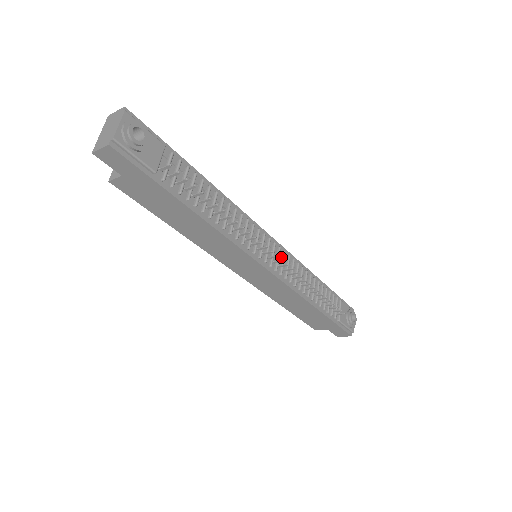
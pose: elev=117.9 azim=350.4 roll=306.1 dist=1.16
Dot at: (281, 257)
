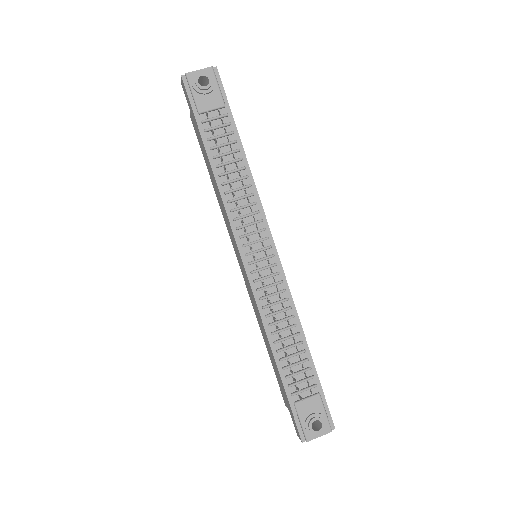
Dot at: (272, 273)
